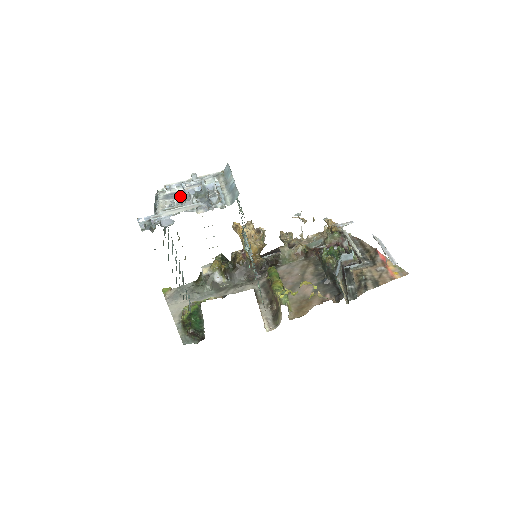
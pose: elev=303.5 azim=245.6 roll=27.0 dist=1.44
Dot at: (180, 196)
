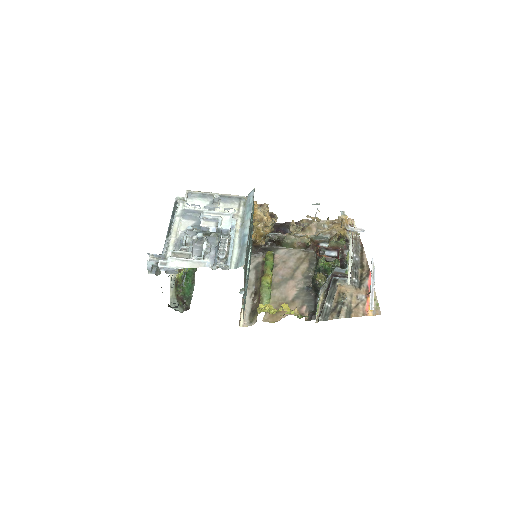
Dot at: (196, 219)
